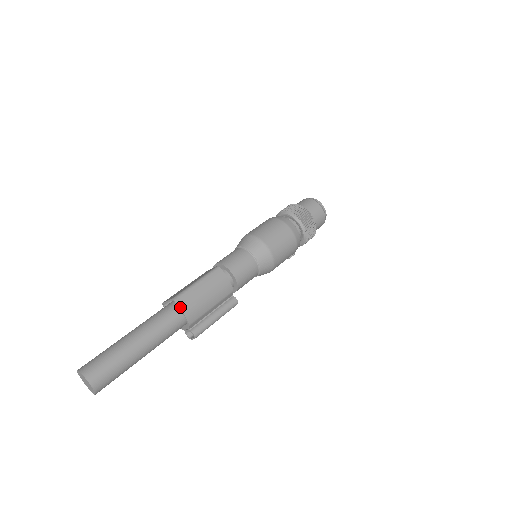
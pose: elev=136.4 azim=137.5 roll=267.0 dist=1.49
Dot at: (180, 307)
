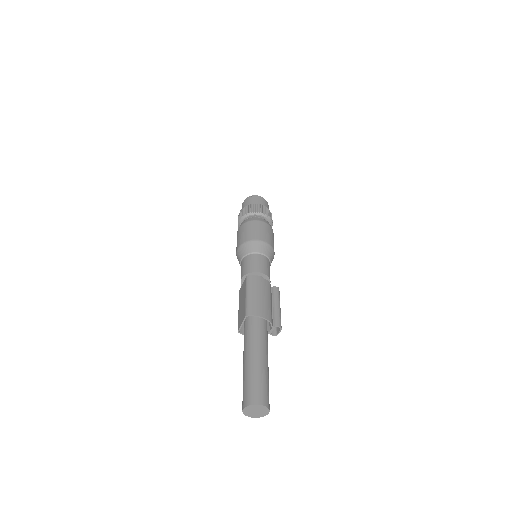
Dot at: (256, 315)
